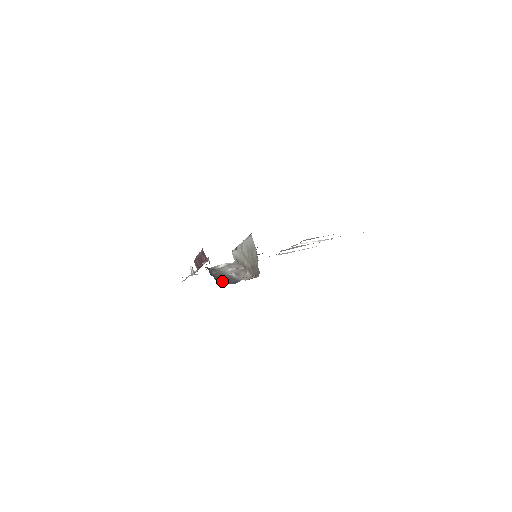
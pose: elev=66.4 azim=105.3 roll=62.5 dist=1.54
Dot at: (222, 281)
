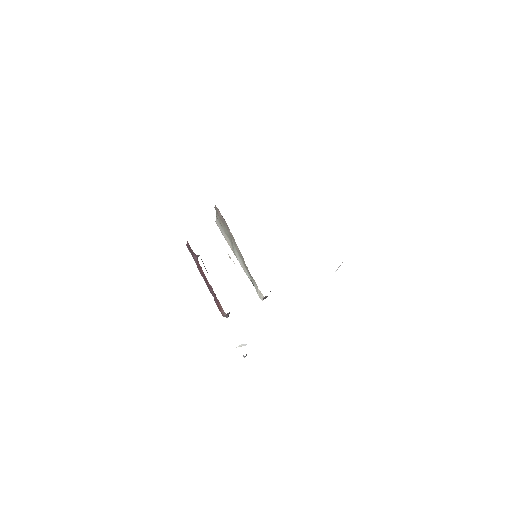
Dot at: occluded
